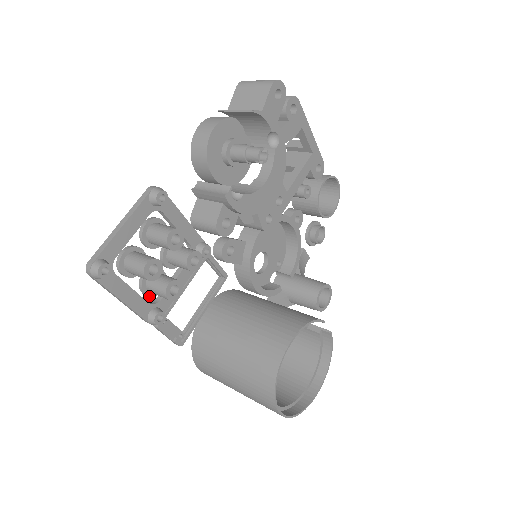
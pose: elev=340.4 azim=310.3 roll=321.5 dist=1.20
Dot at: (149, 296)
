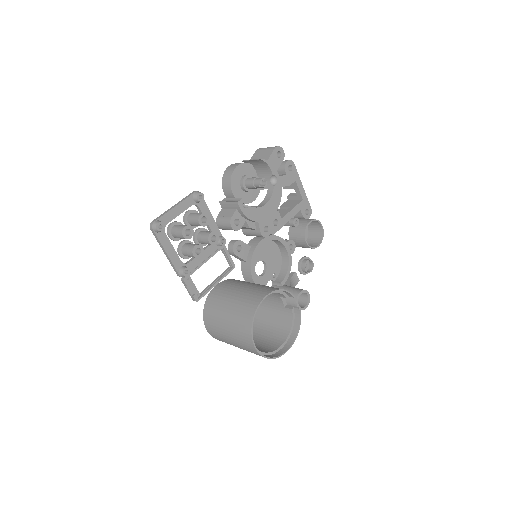
Dot at: (182, 257)
